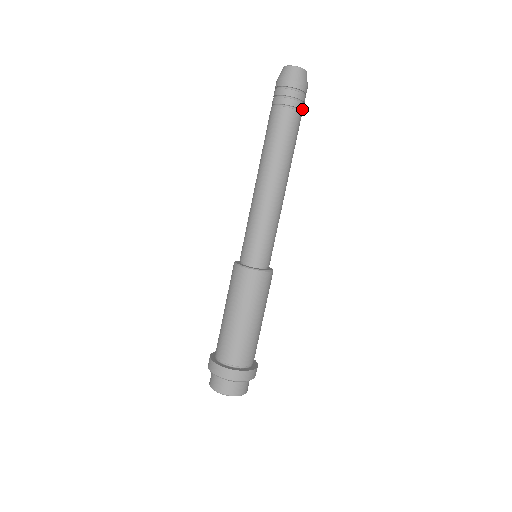
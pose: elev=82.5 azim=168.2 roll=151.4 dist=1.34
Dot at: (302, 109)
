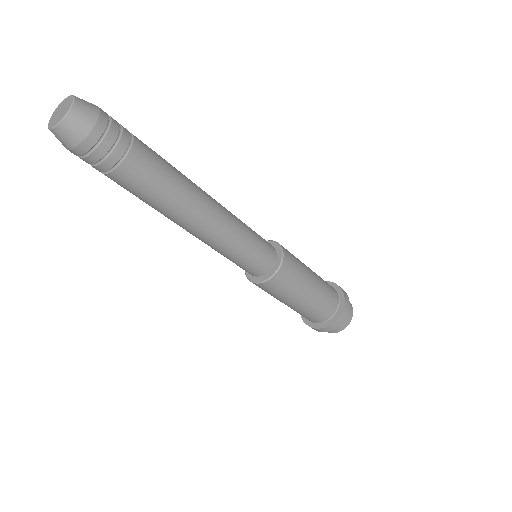
Dot at: (111, 165)
